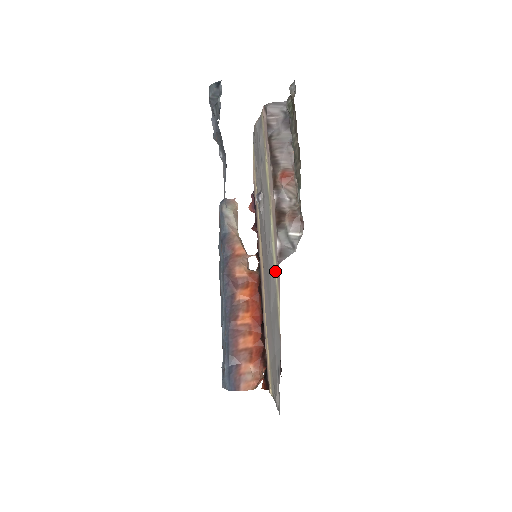
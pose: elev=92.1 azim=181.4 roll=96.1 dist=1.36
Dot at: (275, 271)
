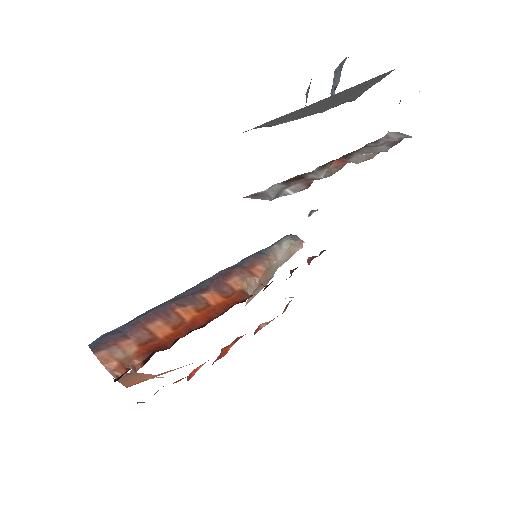
Dot at: occluded
